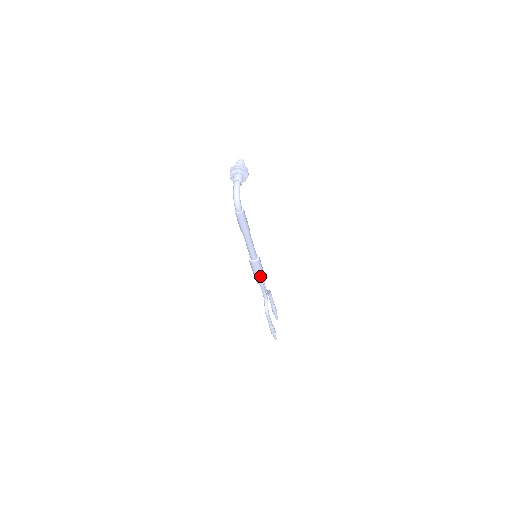
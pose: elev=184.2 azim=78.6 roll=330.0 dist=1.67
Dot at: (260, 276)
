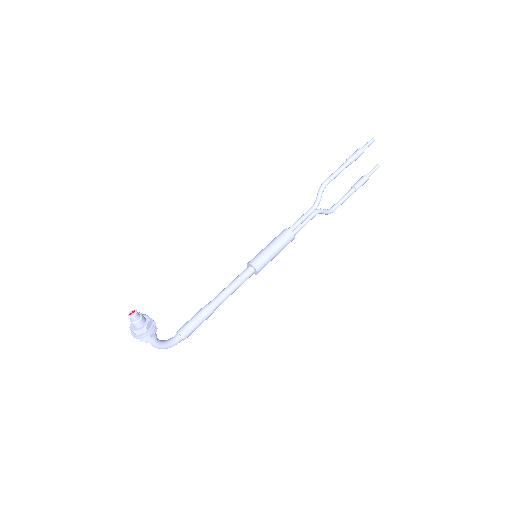
Dot at: (279, 251)
